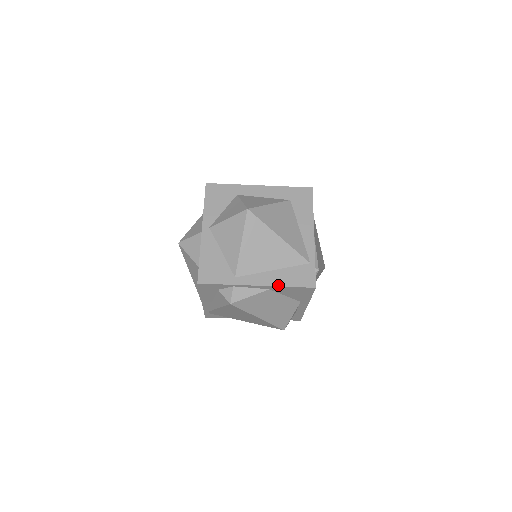
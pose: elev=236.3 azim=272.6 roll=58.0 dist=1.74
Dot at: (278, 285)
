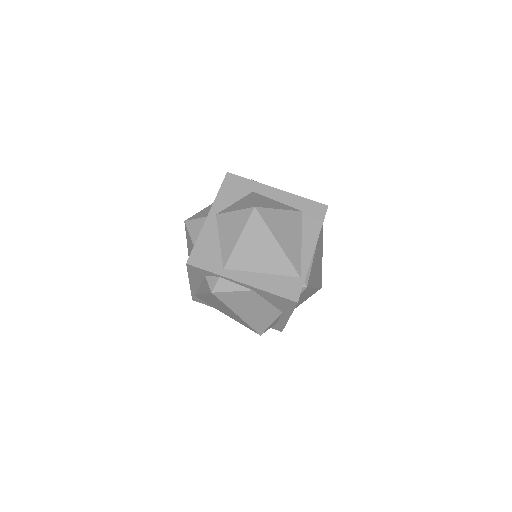
Dot at: (262, 289)
